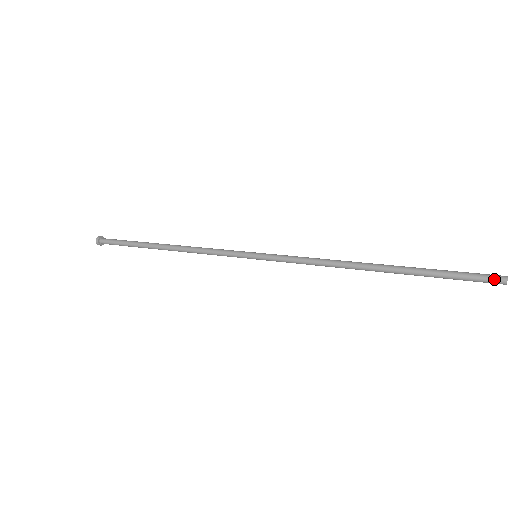
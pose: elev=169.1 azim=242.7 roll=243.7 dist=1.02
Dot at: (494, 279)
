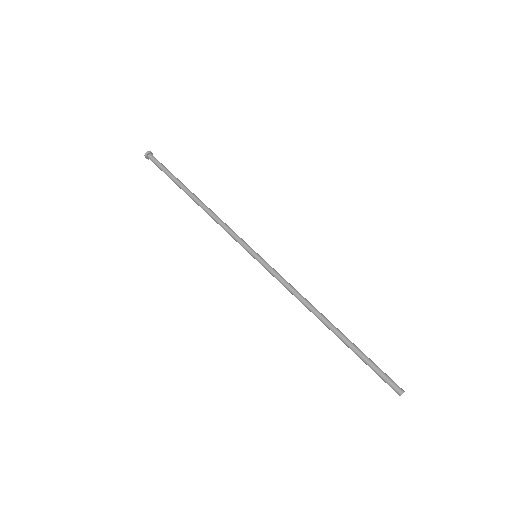
Dot at: occluded
